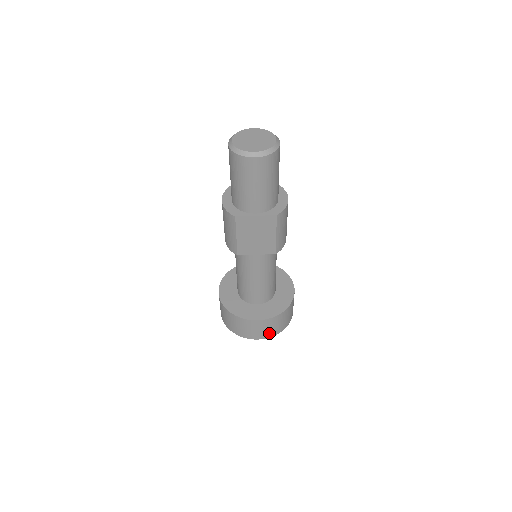
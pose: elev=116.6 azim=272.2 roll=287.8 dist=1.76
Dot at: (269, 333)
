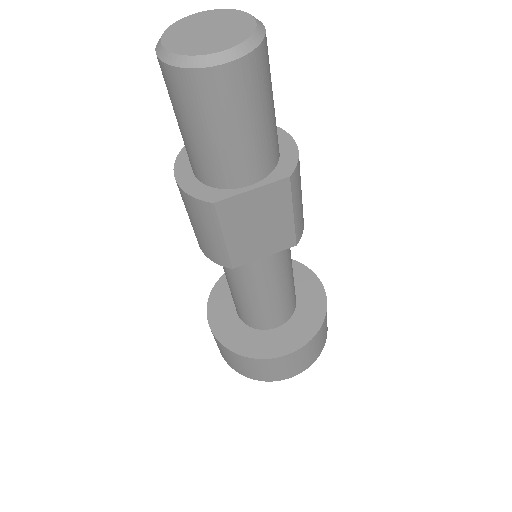
Dot at: (307, 363)
